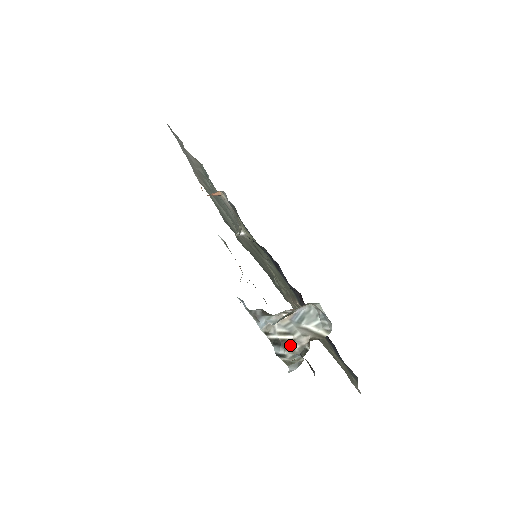
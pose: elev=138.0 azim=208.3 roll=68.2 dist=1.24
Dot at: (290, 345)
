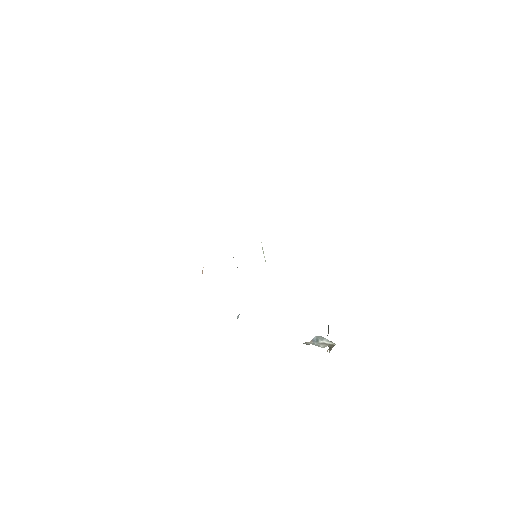
Dot at: occluded
